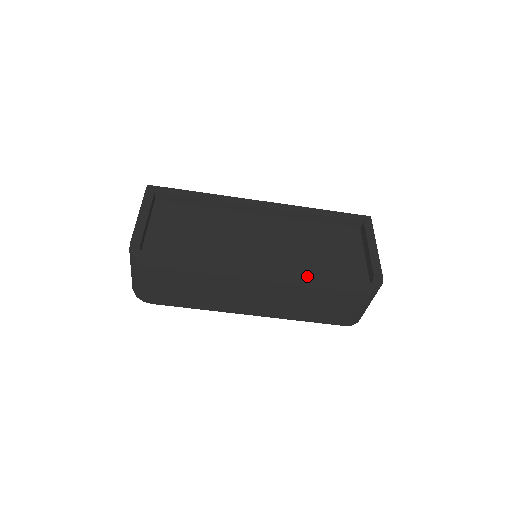
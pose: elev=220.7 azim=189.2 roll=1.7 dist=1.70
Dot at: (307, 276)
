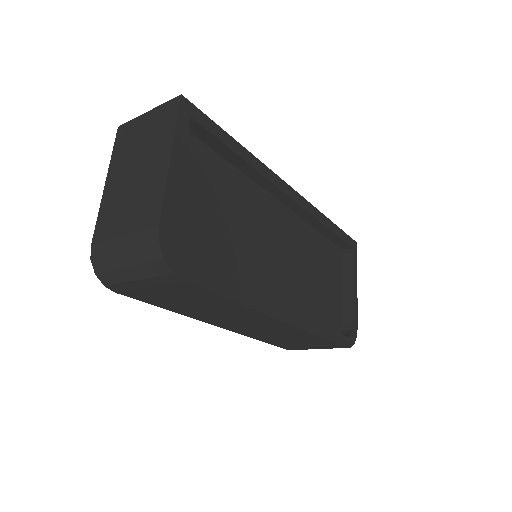
Dot at: (307, 312)
